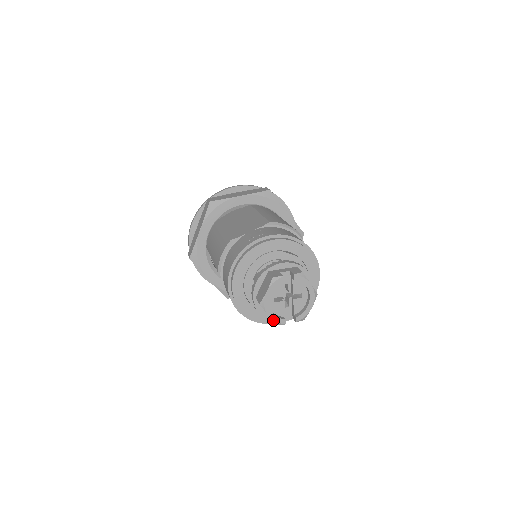
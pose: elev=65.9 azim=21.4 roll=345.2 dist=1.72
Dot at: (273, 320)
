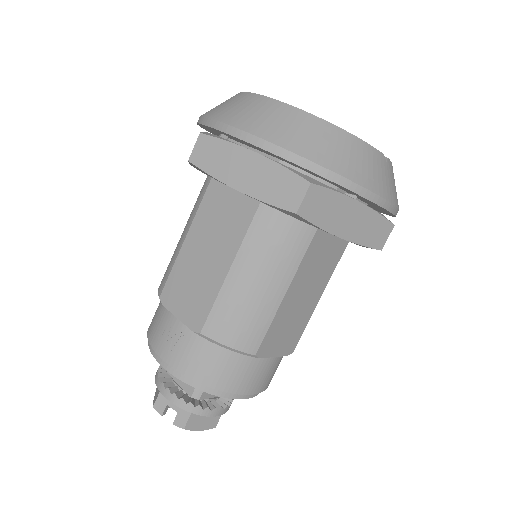
Dot at: occluded
